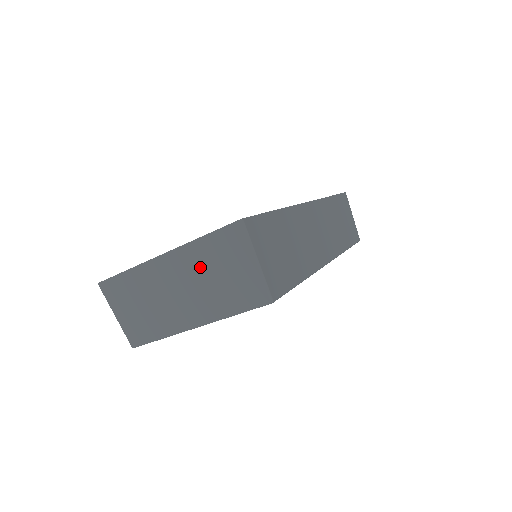
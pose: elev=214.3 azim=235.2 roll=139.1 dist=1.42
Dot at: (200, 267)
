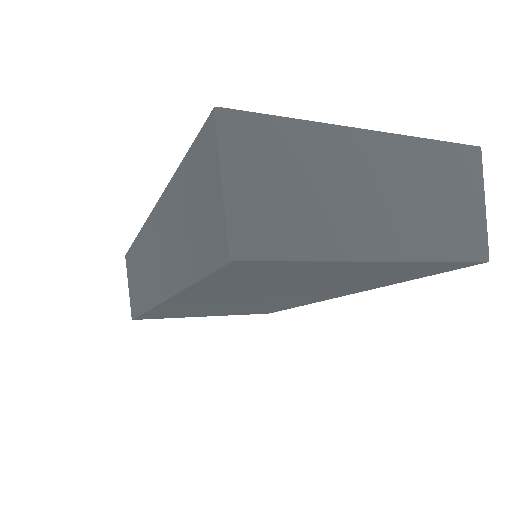
Dot at: (418, 175)
